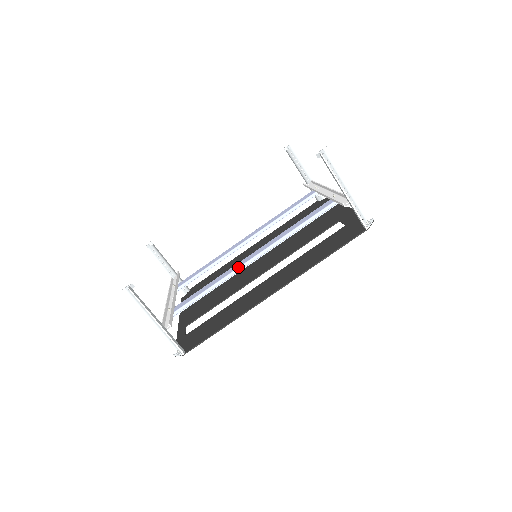
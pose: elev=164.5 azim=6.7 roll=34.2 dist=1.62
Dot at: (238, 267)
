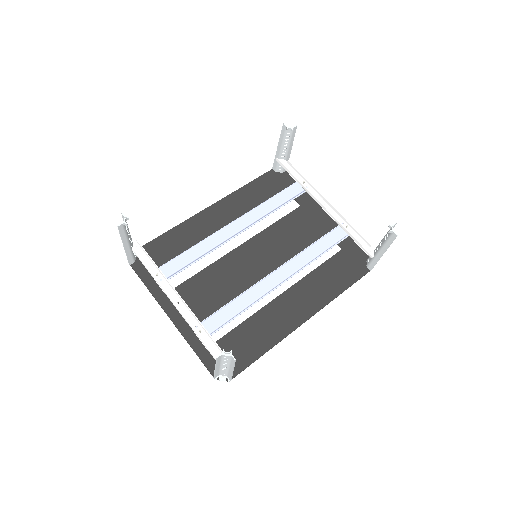
Dot at: (270, 290)
